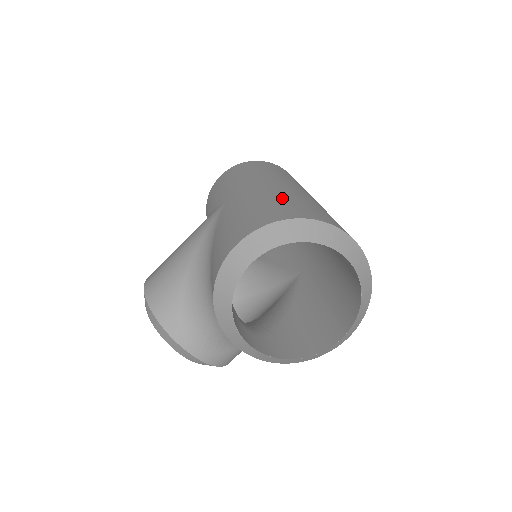
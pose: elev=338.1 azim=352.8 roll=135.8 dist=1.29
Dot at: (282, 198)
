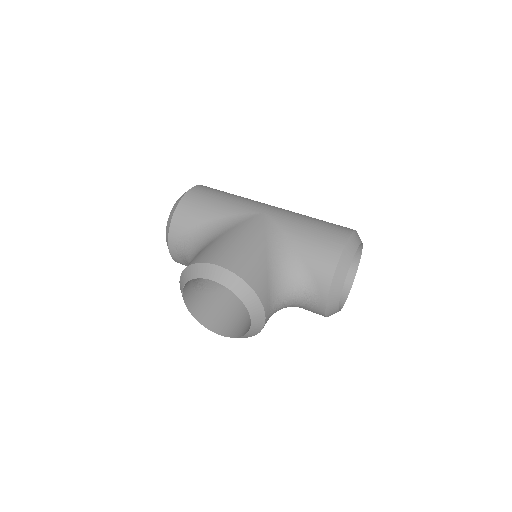
Dot at: occluded
